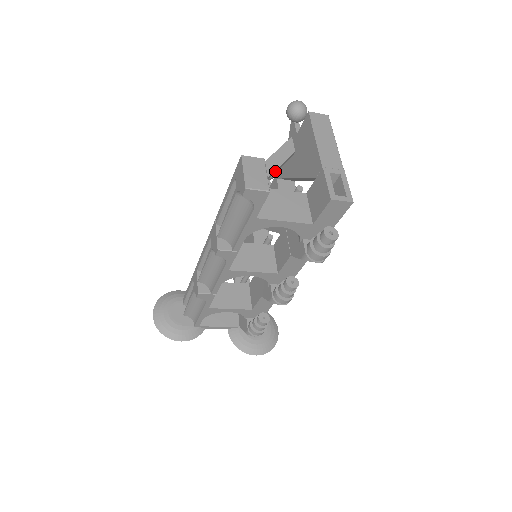
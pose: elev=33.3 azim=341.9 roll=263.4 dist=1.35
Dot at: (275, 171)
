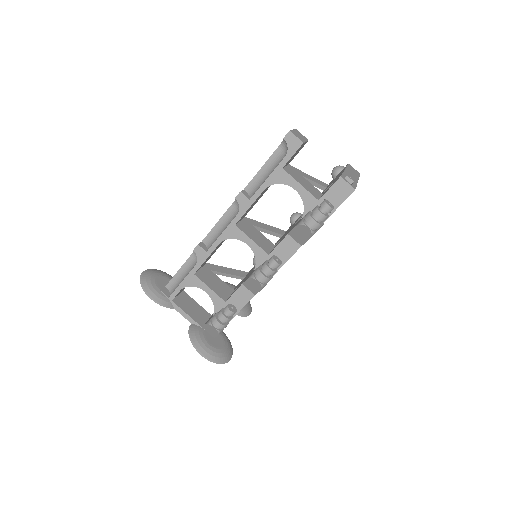
Dot at: occluded
